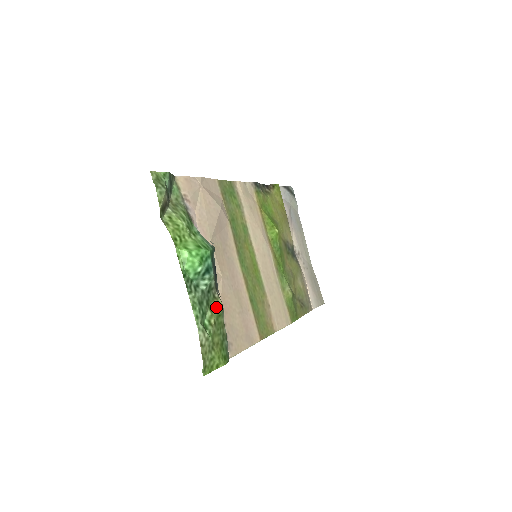
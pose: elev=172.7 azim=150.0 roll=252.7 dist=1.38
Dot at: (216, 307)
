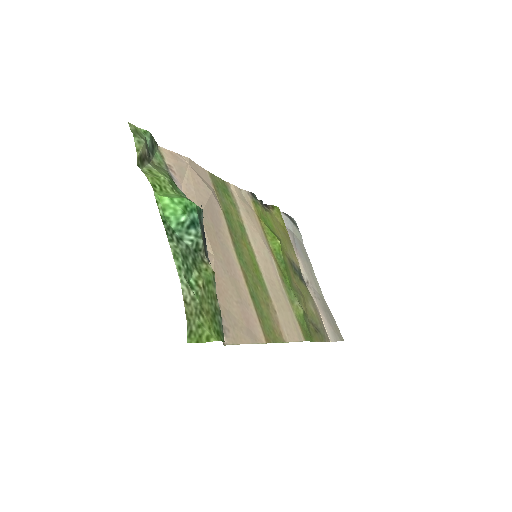
Dot at: (205, 271)
